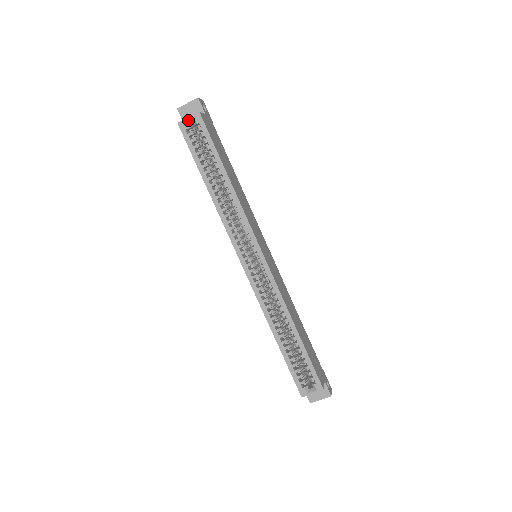
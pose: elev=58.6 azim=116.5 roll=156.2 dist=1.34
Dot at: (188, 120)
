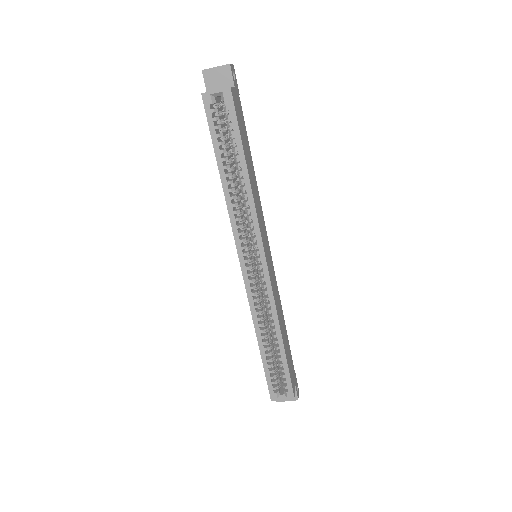
Dot at: (215, 93)
